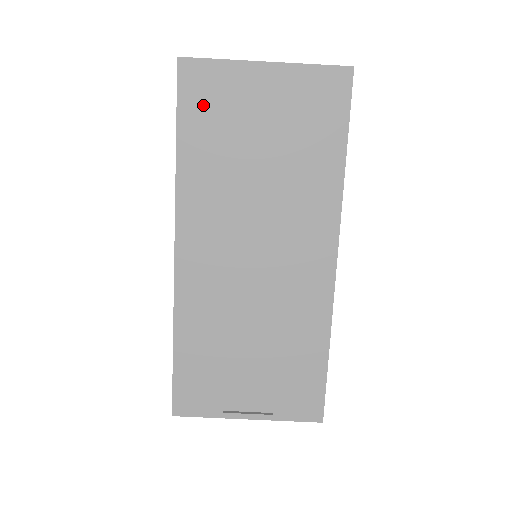
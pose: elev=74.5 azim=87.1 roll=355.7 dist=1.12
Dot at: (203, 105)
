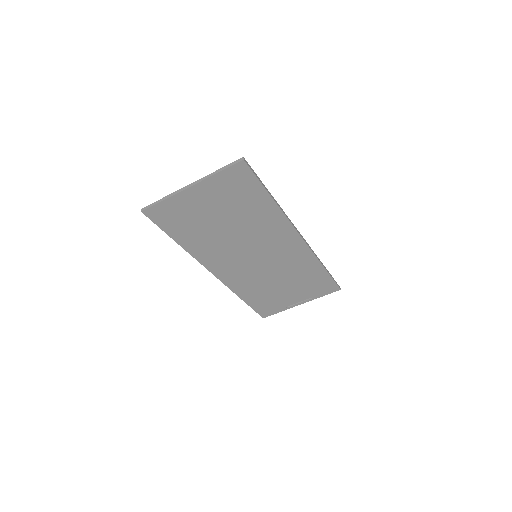
Dot at: (174, 221)
